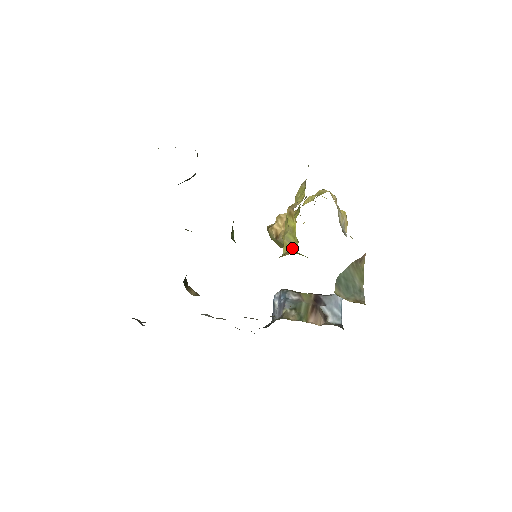
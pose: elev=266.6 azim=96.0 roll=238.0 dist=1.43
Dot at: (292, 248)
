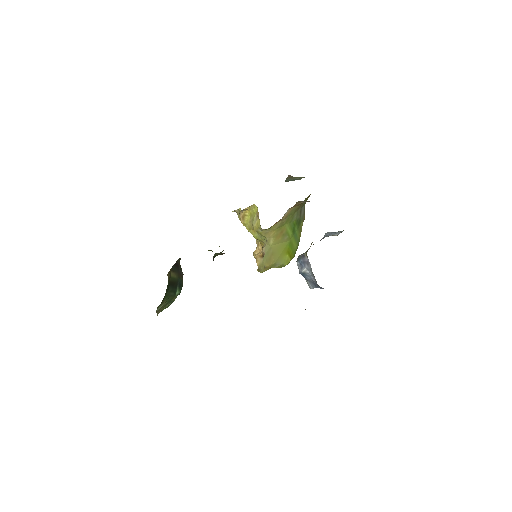
Dot at: (258, 214)
